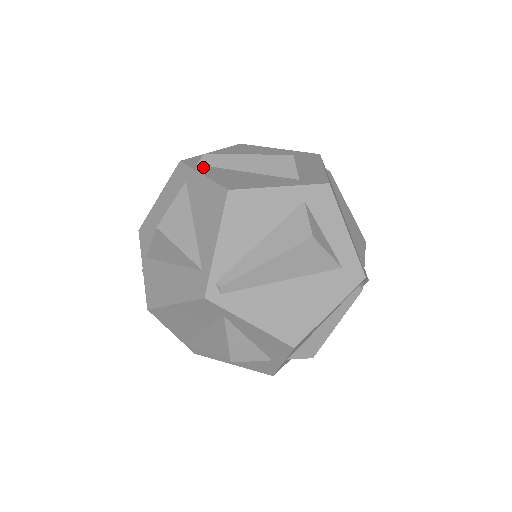
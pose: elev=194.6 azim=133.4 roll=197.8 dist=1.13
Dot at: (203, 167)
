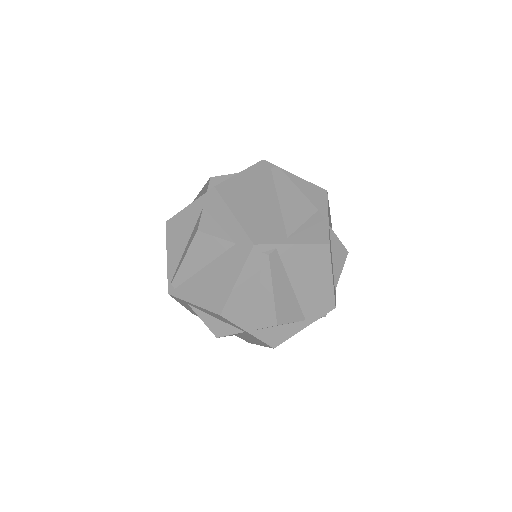
Dot at: occluded
